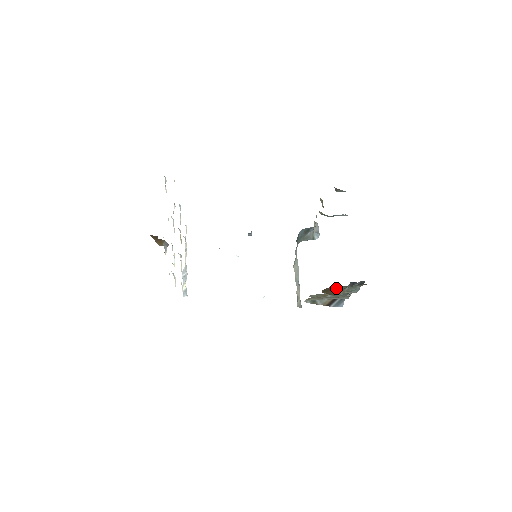
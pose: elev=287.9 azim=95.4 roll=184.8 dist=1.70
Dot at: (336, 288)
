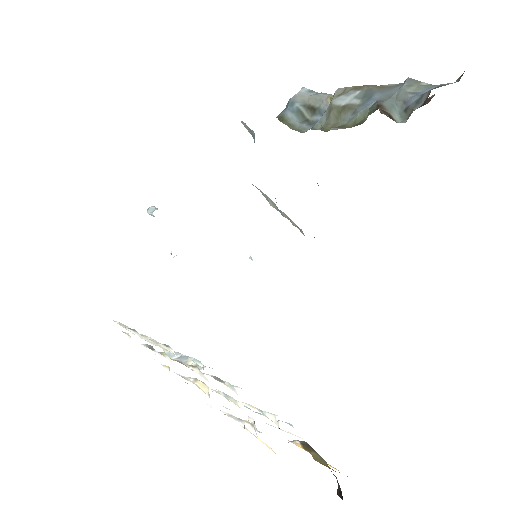
Dot at: occluded
